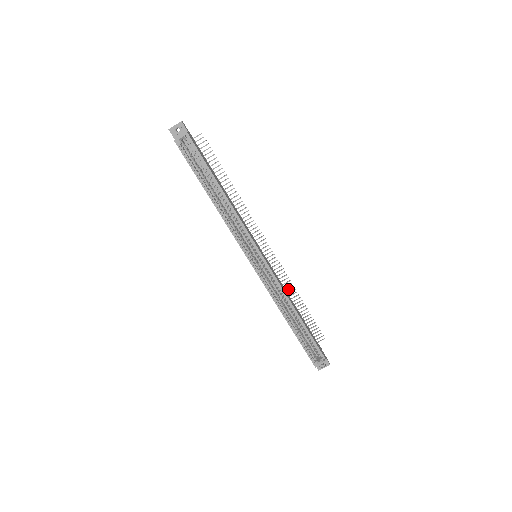
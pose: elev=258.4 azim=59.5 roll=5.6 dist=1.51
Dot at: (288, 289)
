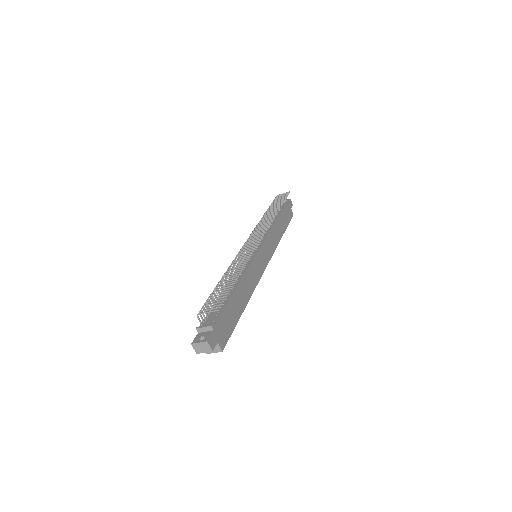
Dot at: (271, 217)
